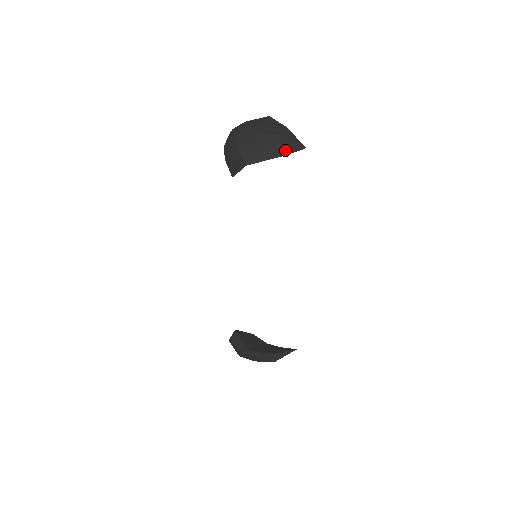
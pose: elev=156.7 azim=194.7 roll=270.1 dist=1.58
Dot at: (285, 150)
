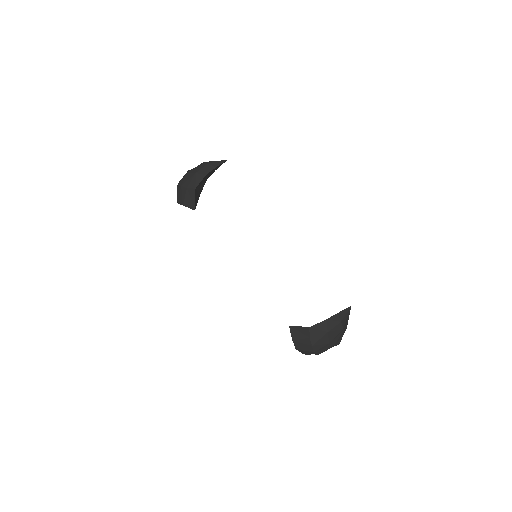
Dot at: (213, 165)
